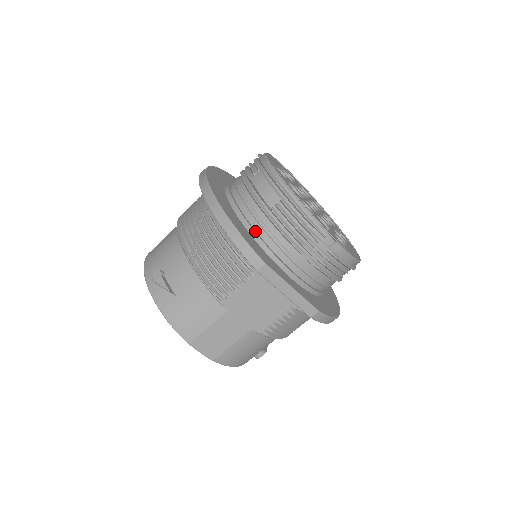
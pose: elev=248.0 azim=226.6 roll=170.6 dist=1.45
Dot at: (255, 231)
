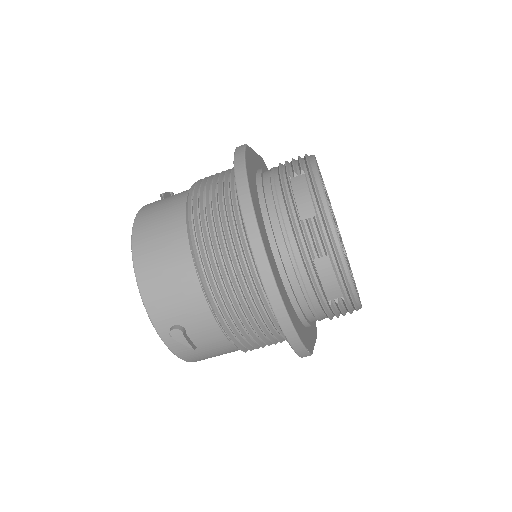
Dot at: (304, 314)
